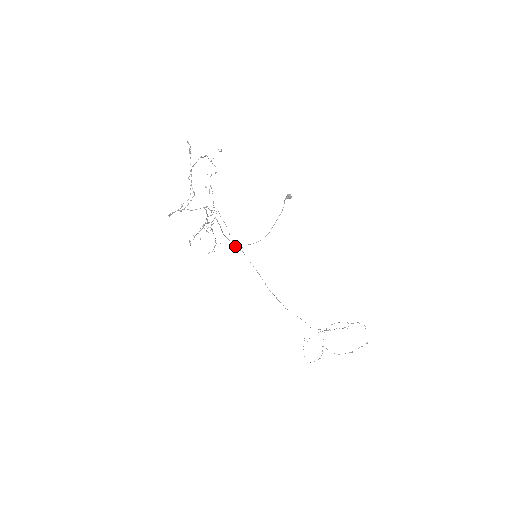
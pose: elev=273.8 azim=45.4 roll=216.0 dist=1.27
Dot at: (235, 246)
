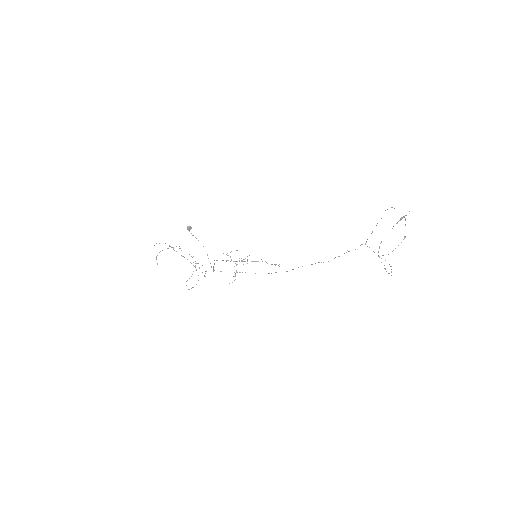
Dot at: occluded
